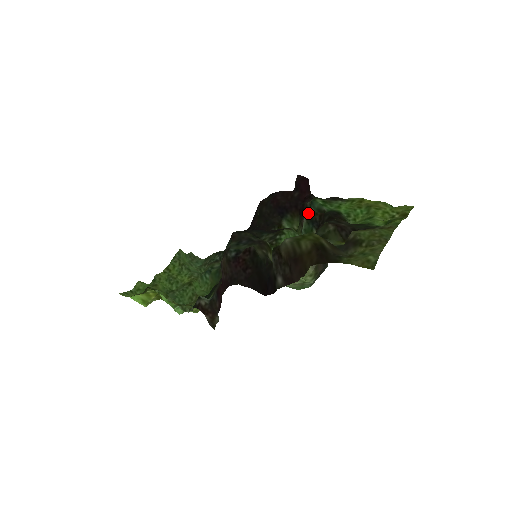
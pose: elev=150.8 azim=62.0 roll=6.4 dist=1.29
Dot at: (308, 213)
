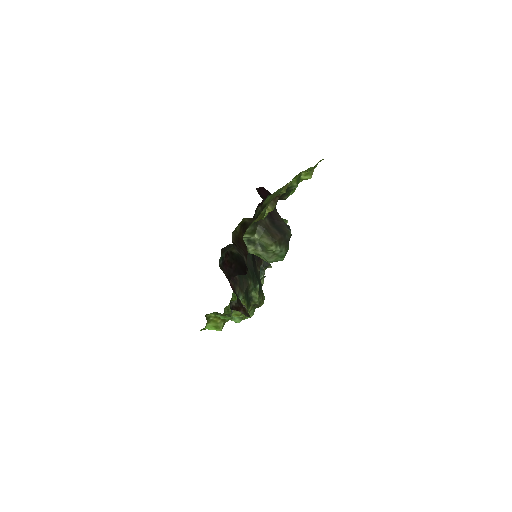
Dot at: occluded
